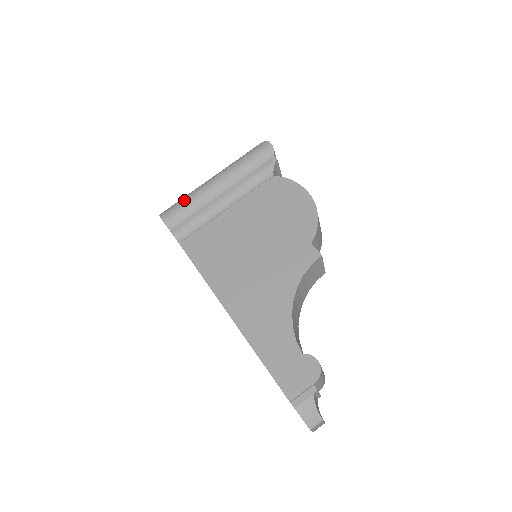
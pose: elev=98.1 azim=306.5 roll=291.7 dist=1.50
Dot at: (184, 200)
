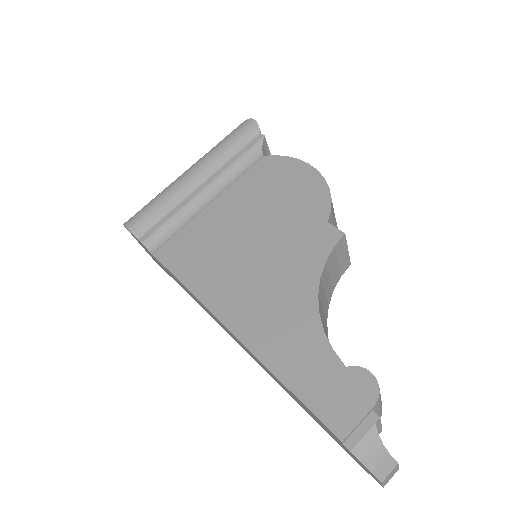
Dot at: (153, 200)
